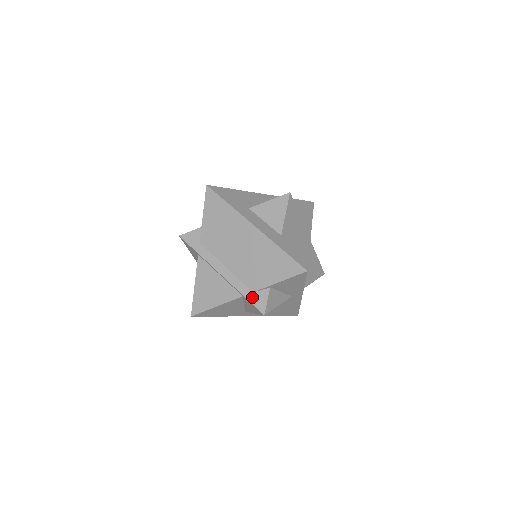
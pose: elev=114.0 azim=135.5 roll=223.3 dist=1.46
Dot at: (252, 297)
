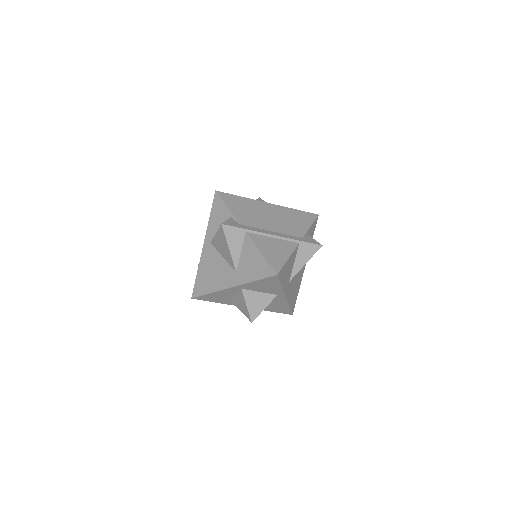
Dot at: (305, 240)
